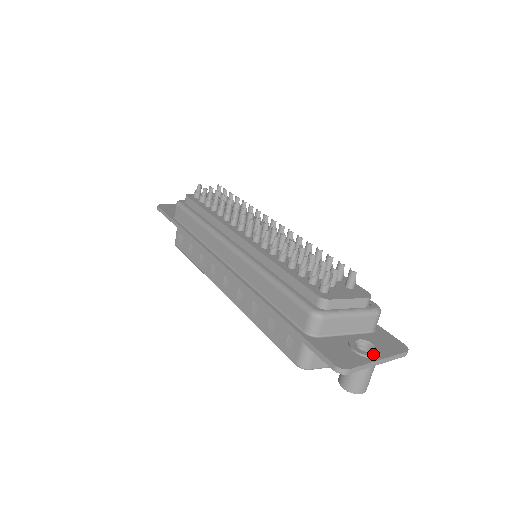
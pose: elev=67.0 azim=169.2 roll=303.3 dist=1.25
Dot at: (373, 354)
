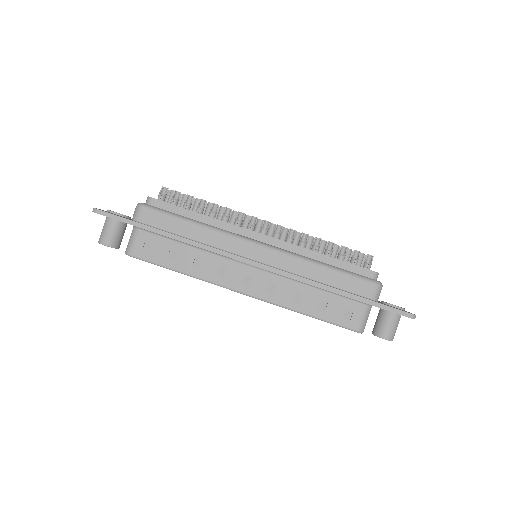
Dot at: (403, 308)
